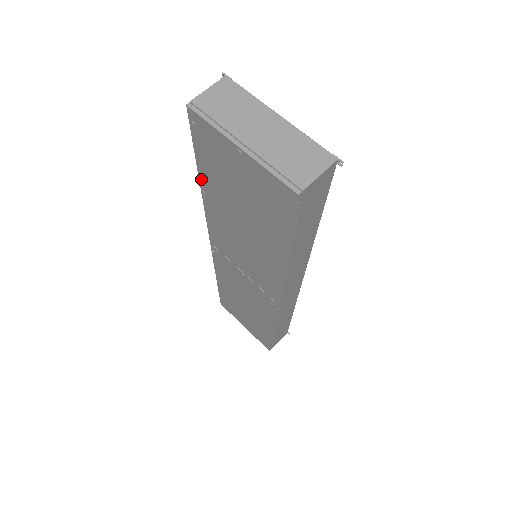
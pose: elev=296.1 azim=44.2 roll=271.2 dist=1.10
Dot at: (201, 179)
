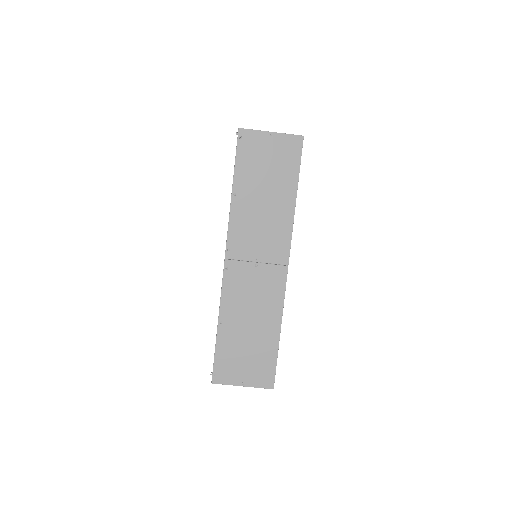
Dot at: (235, 182)
